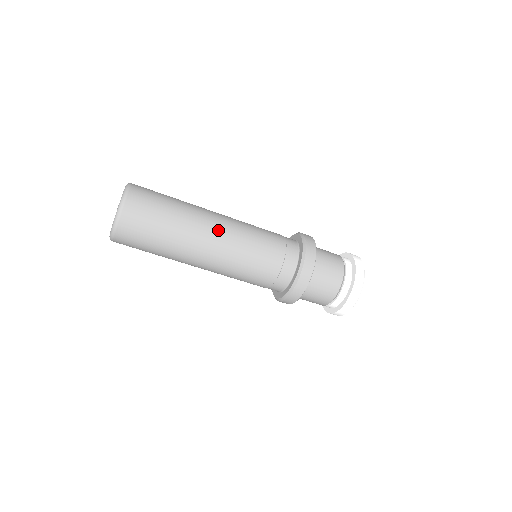
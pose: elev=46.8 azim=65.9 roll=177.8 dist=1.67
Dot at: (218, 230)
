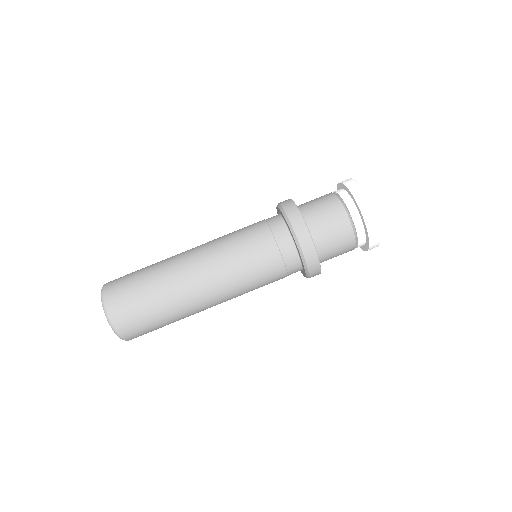
Dot at: (194, 252)
